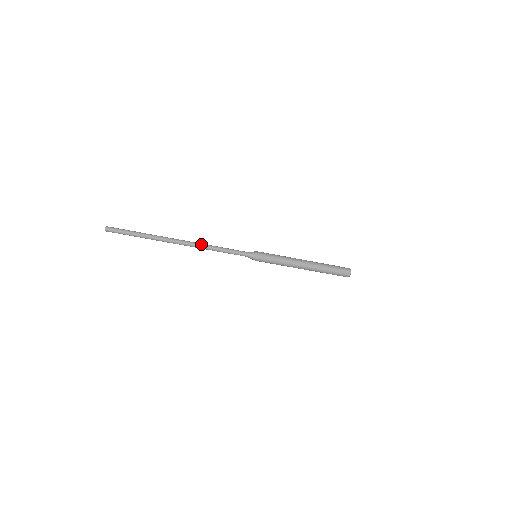
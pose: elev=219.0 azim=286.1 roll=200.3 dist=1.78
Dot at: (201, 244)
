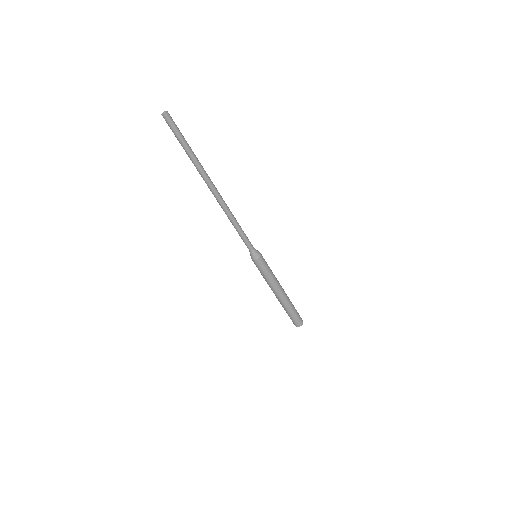
Dot at: (228, 209)
